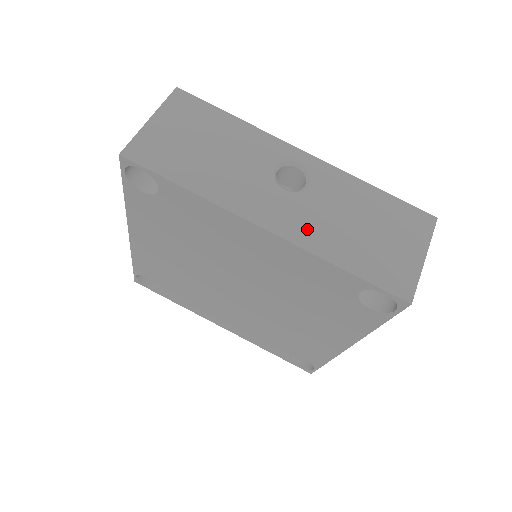
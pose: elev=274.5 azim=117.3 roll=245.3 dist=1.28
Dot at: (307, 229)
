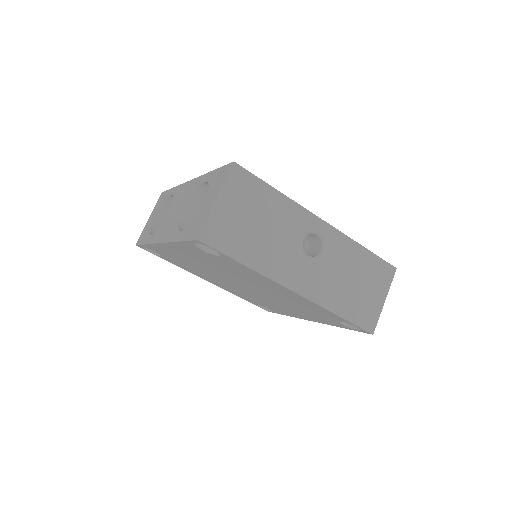
Dot at: (321, 289)
